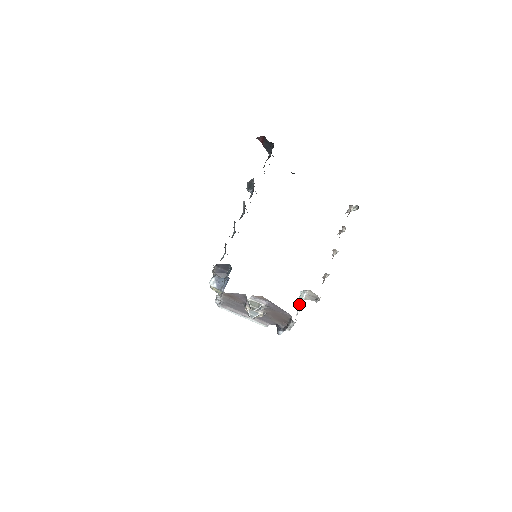
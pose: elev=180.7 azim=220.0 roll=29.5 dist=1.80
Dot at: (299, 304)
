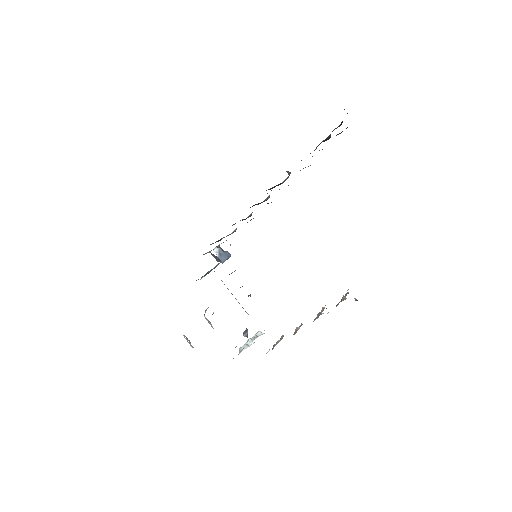
Dot at: (253, 339)
